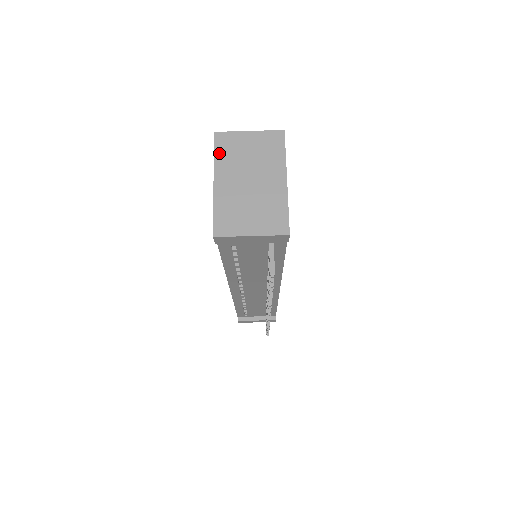
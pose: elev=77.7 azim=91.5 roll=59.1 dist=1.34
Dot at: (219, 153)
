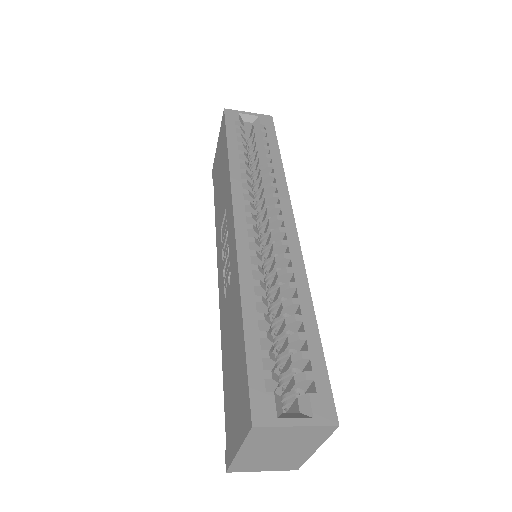
Dot at: (252, 439)
